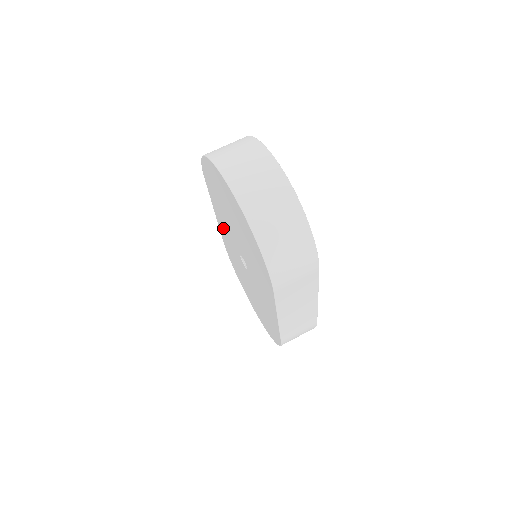
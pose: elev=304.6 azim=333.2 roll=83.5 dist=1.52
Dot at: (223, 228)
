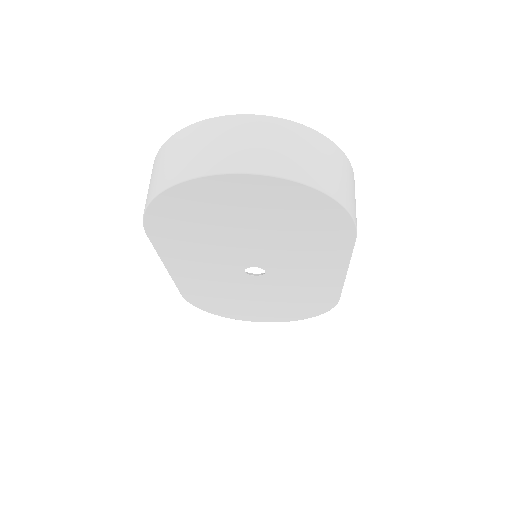
Dot at: (193, 271)
